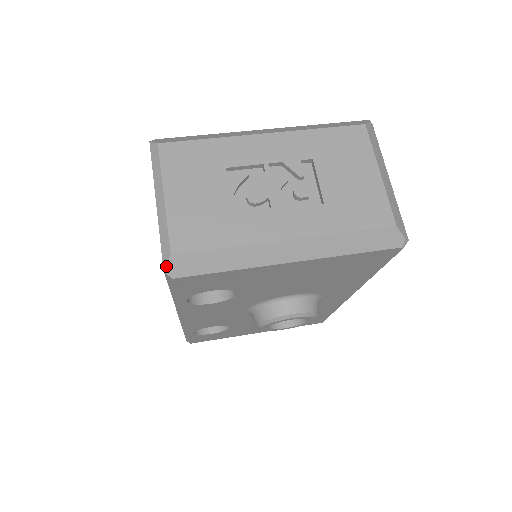
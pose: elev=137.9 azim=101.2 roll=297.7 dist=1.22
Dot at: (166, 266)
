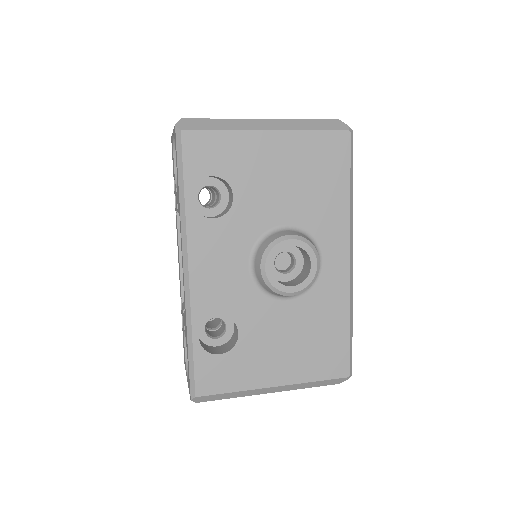
Dot at: (177, 124)
